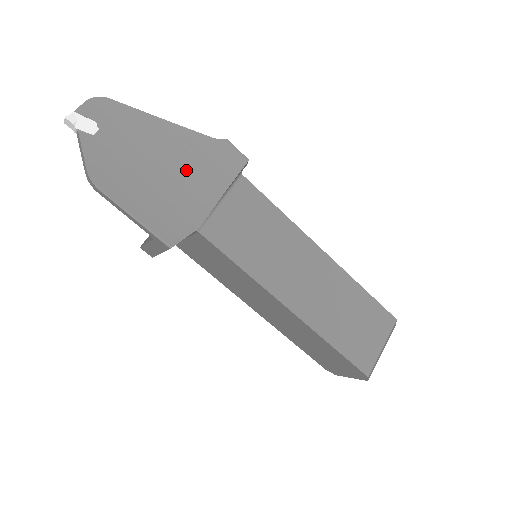
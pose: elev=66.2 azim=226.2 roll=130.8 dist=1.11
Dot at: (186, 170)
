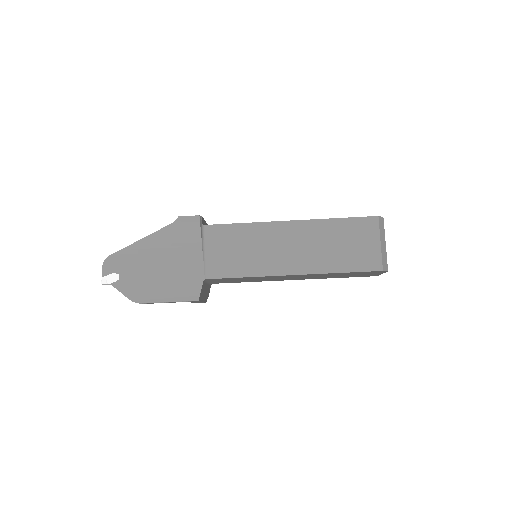
Dot at: (173, 253)
